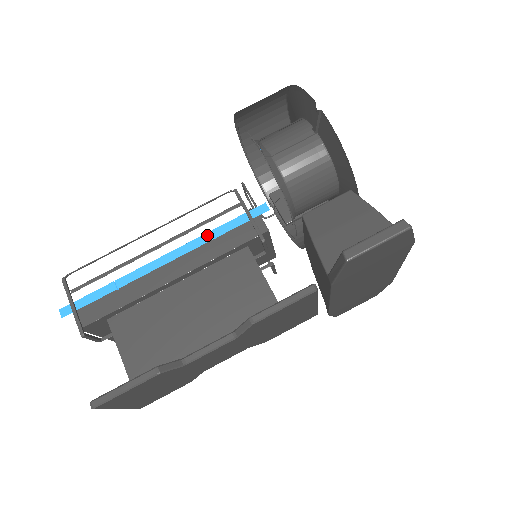
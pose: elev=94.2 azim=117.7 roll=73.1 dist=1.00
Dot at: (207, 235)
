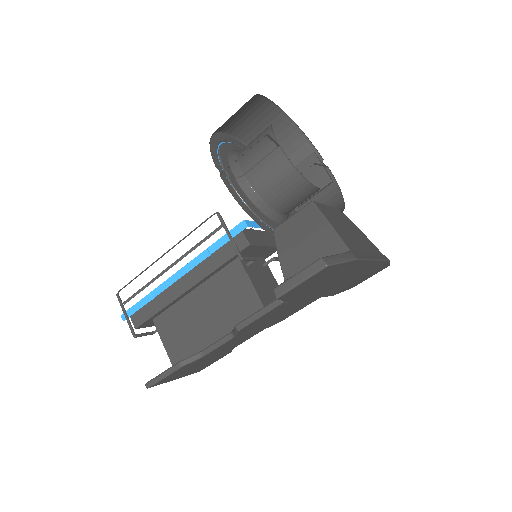
Dot at: (204, 253)
